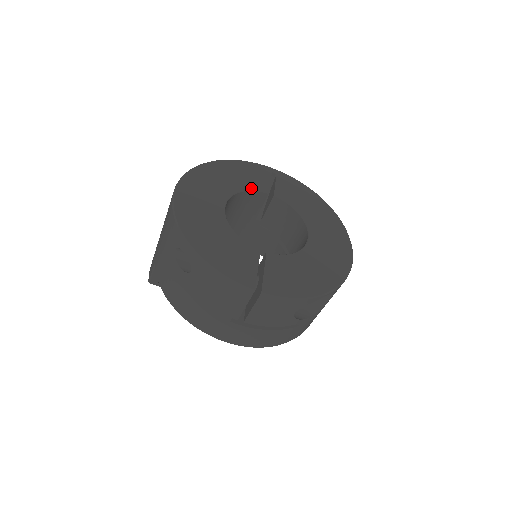
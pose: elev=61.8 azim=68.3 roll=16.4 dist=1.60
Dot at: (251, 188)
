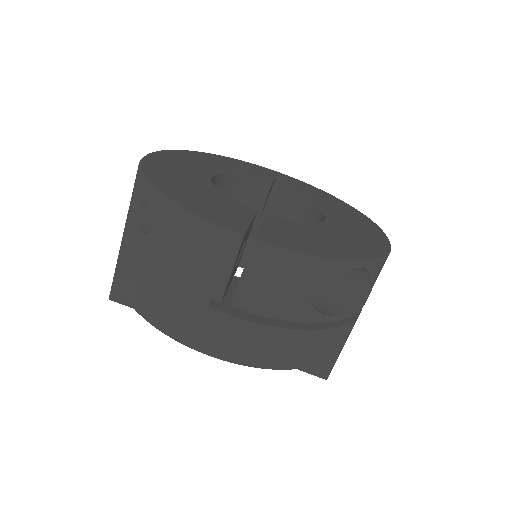
Dot at: (249, 175)
